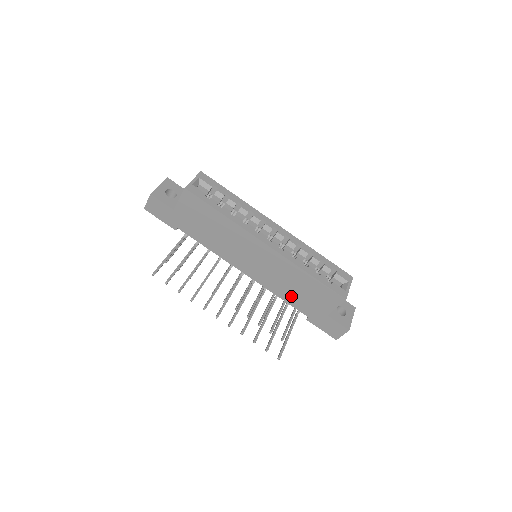
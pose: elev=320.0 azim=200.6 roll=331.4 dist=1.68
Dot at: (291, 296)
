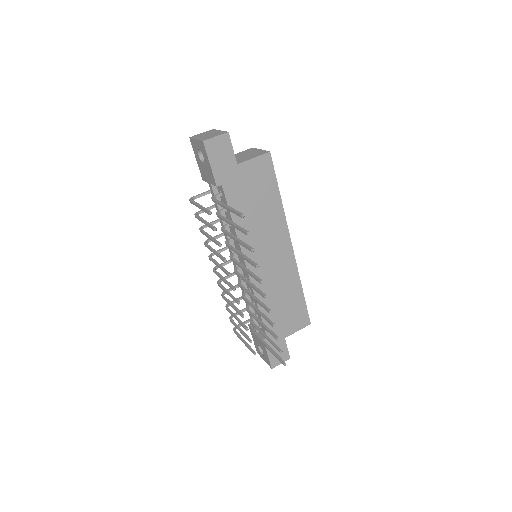
Dot at: (270, 308)
